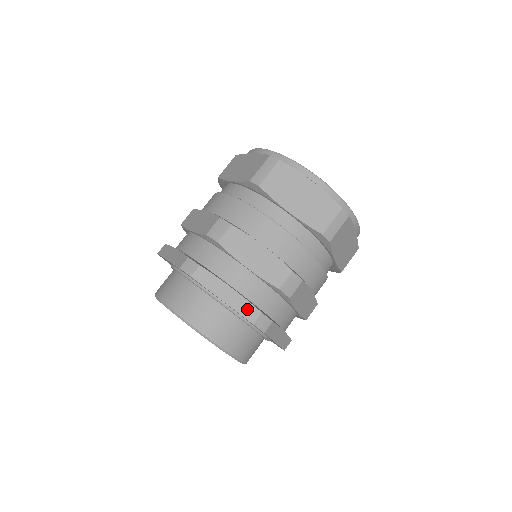
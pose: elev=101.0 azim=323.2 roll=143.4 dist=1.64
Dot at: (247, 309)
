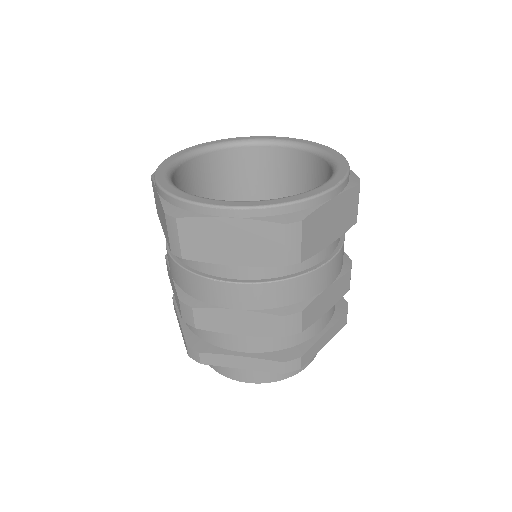
Dot at: (268, 366)
